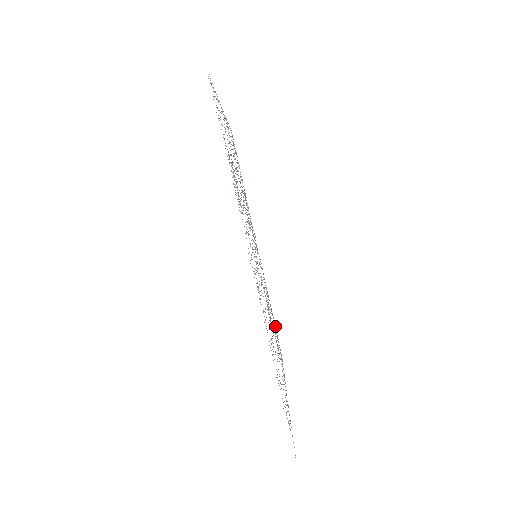
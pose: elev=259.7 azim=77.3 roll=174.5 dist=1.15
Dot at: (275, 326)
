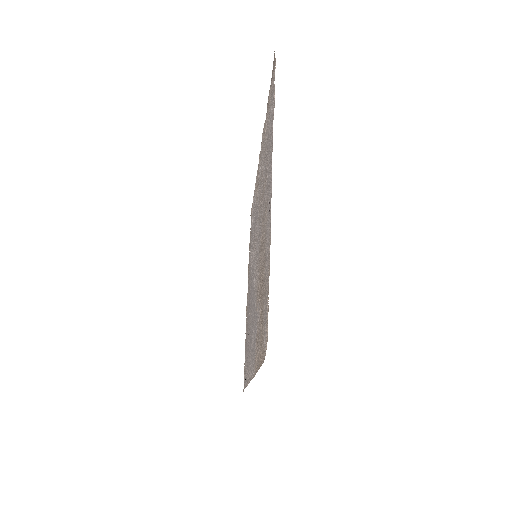
Dot at: occluded
